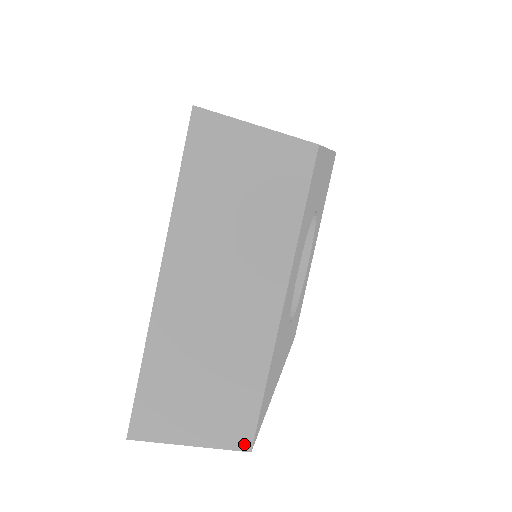
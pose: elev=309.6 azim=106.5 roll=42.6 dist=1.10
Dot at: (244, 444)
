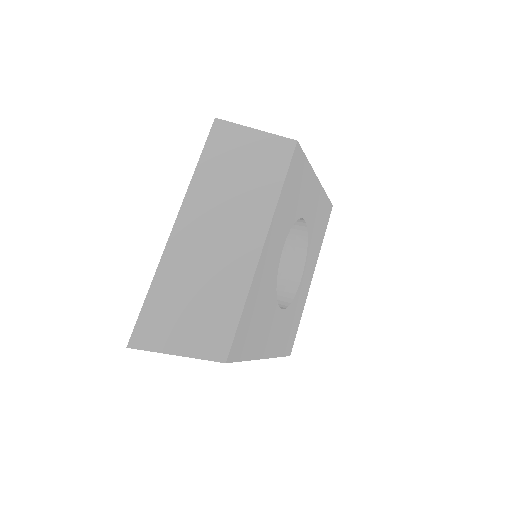
Dot at: (221, 356)
